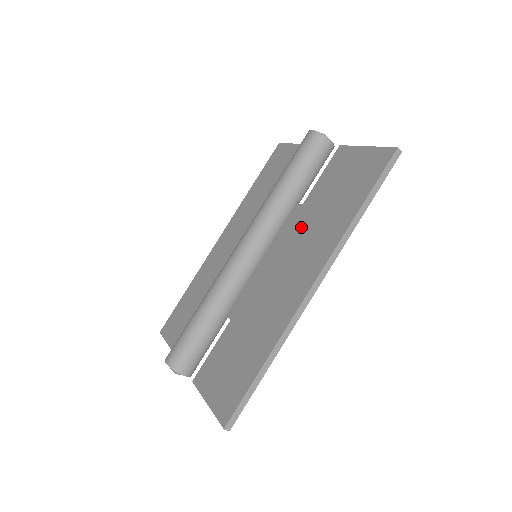
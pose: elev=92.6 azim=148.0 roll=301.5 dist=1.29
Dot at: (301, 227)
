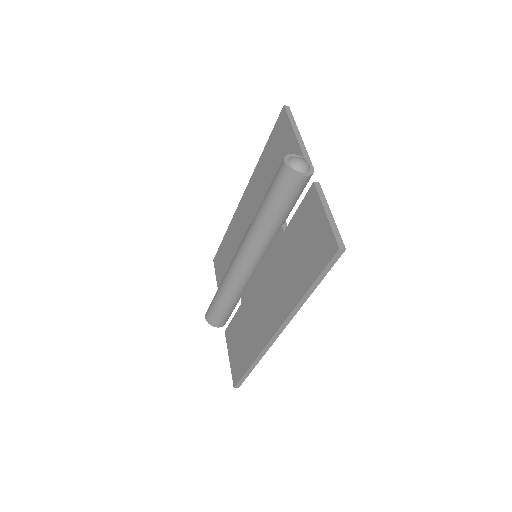
Dot at: (279, 260)
